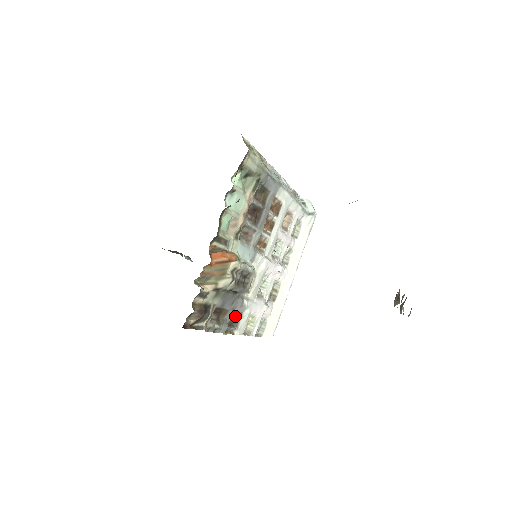
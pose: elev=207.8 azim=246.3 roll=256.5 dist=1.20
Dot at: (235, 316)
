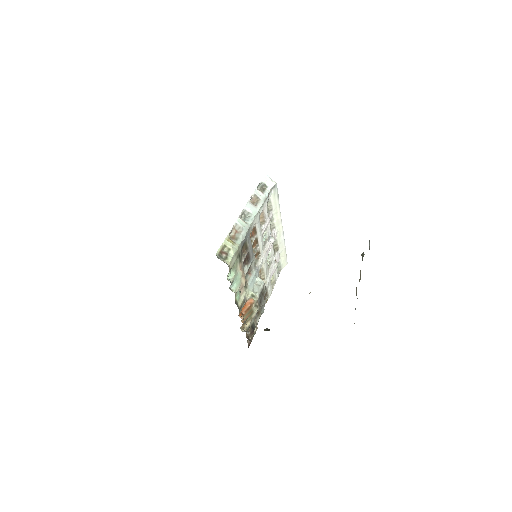
Dot at: occluded
